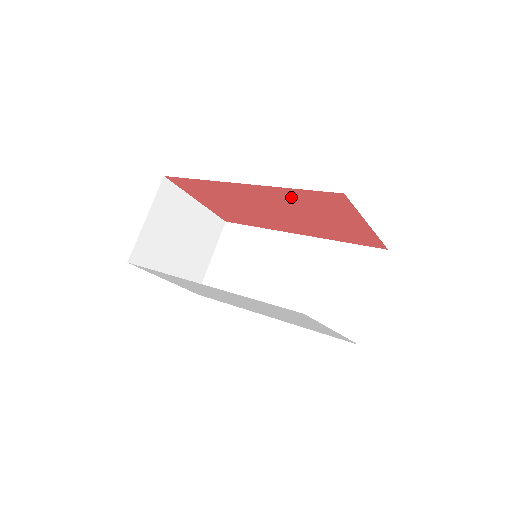
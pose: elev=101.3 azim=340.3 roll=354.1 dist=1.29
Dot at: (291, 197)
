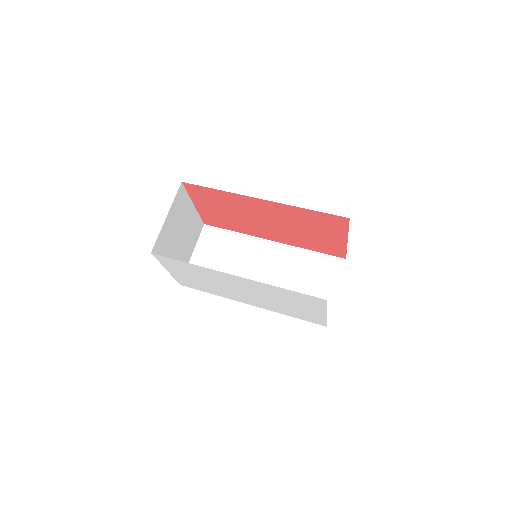
Dot at: (299, 214)
